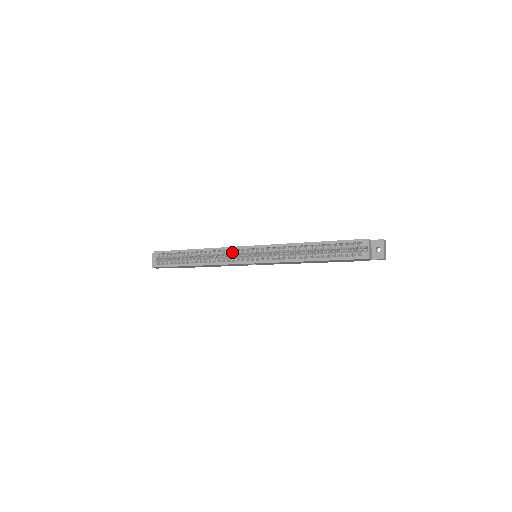
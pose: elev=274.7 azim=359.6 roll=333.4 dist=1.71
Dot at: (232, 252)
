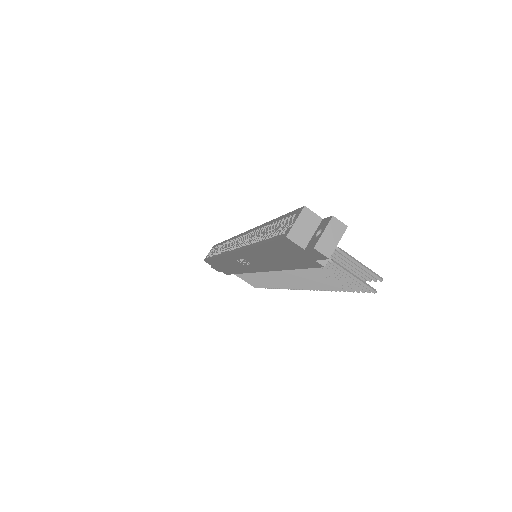
Dot at: (234, 241)
